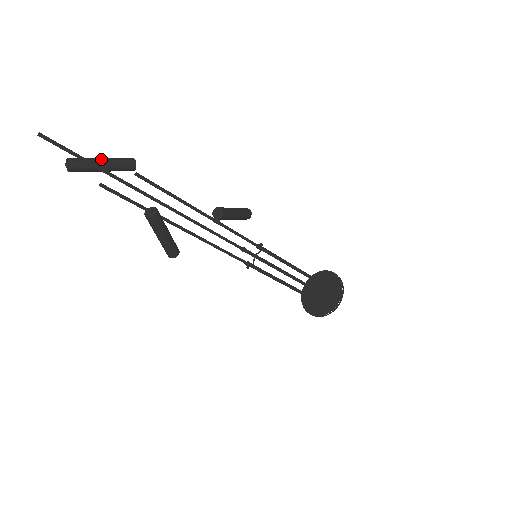
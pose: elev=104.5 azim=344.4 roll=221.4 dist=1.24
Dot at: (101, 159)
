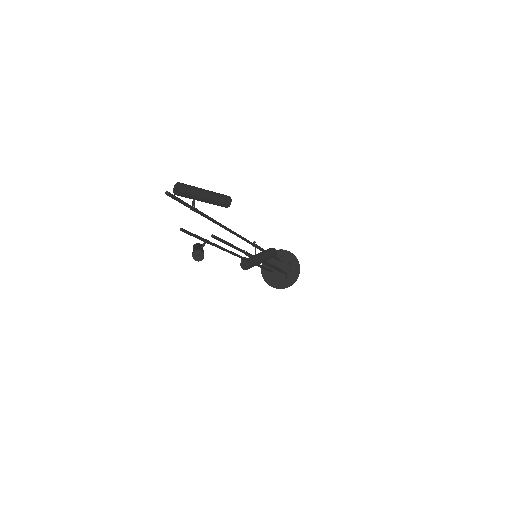
Dot at: (205, 197)
